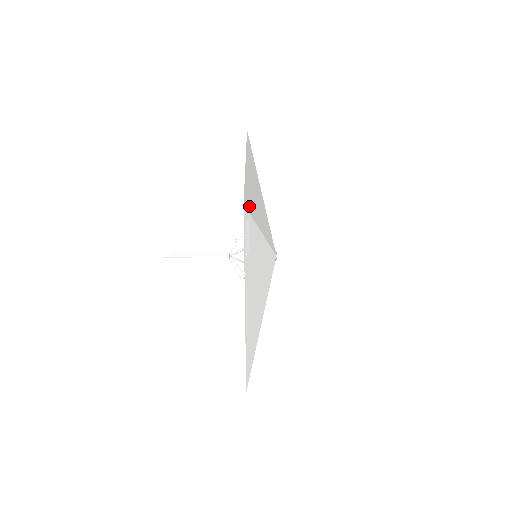
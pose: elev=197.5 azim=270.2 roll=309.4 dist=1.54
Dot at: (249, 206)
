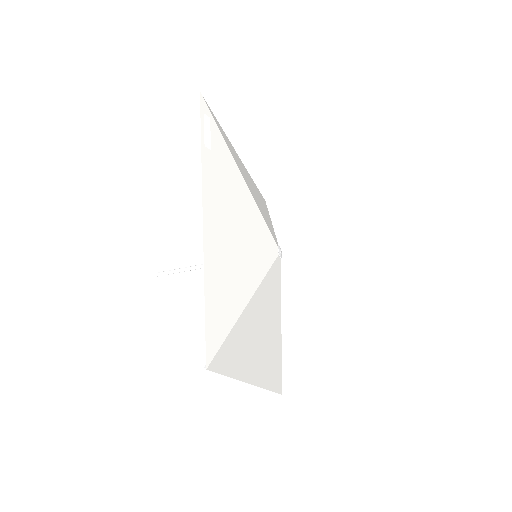
Dot at: (216, 123)
